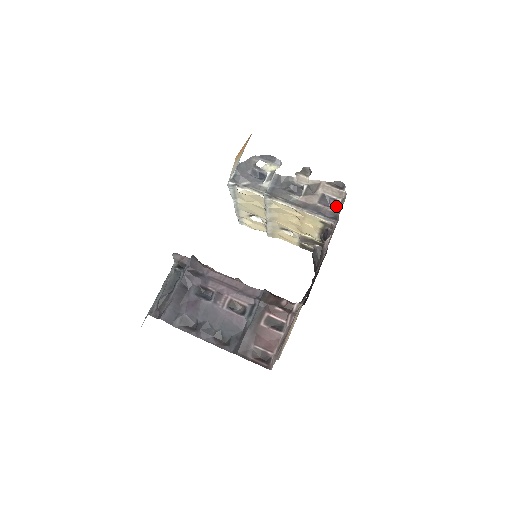
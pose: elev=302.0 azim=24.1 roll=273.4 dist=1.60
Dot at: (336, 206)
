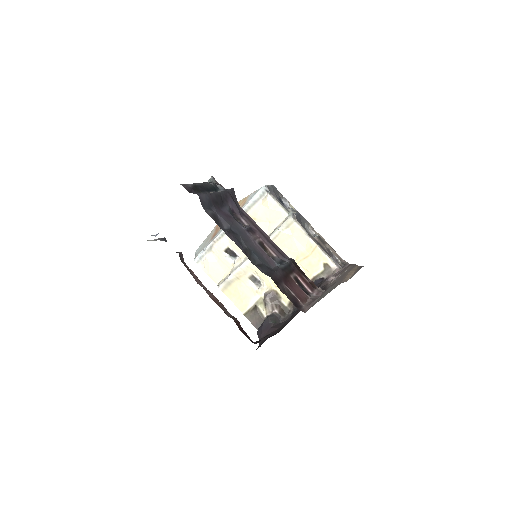
Dot at: (338, 262)
